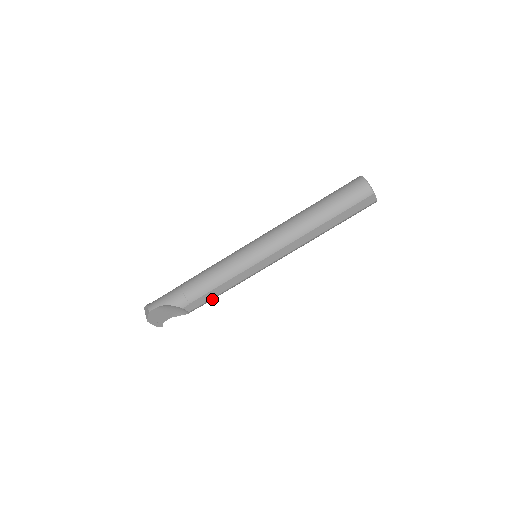
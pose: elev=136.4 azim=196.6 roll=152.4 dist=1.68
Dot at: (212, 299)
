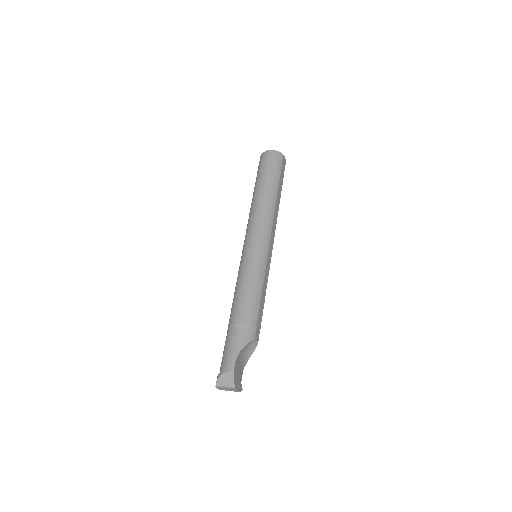
Dot at: occluded
